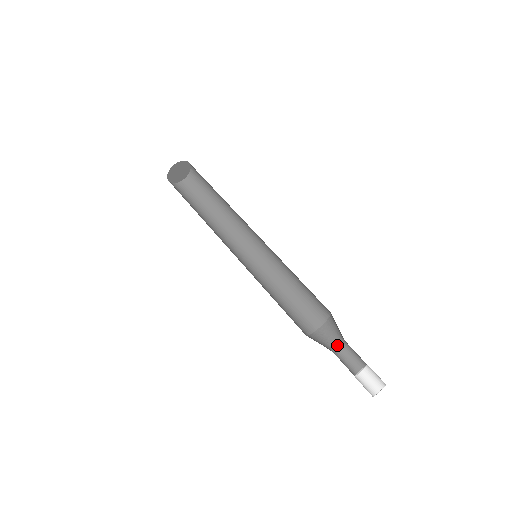
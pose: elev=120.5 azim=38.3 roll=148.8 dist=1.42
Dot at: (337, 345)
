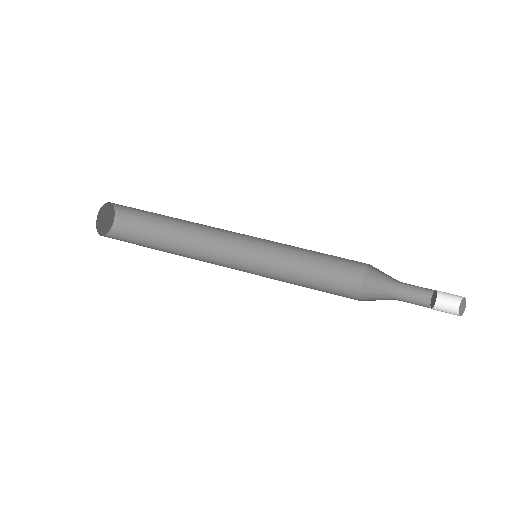
Dot at: (392, 295)
